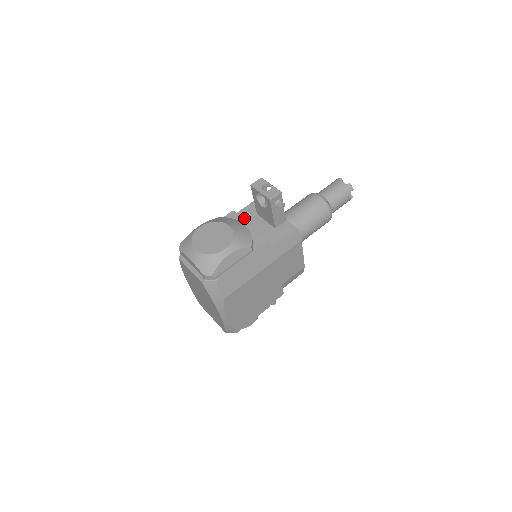
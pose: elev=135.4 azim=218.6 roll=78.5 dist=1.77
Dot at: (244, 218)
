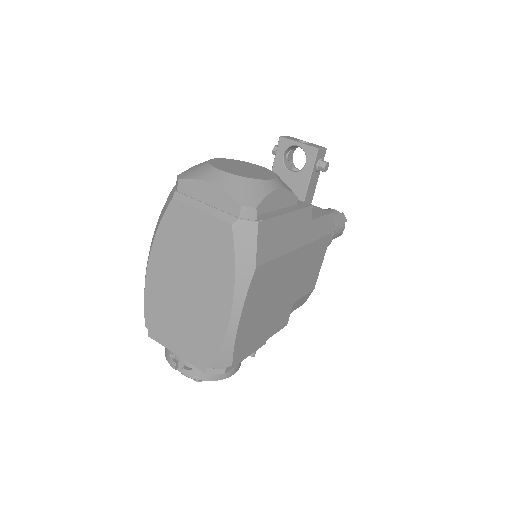
Dot at: occluded
